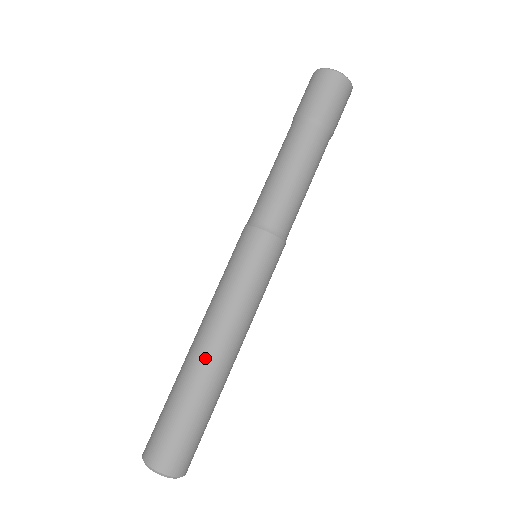
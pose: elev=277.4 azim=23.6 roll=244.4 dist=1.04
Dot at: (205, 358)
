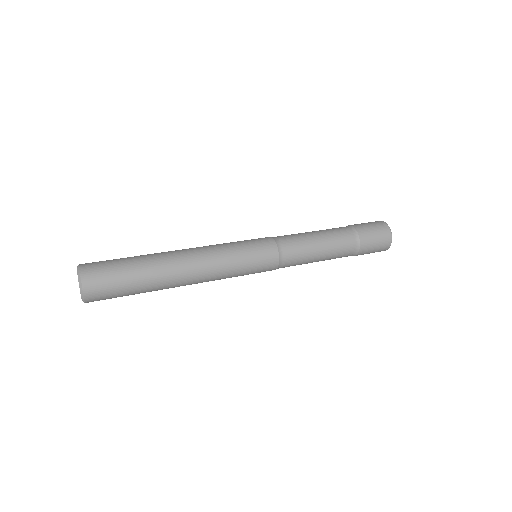
Dot at: occluded
